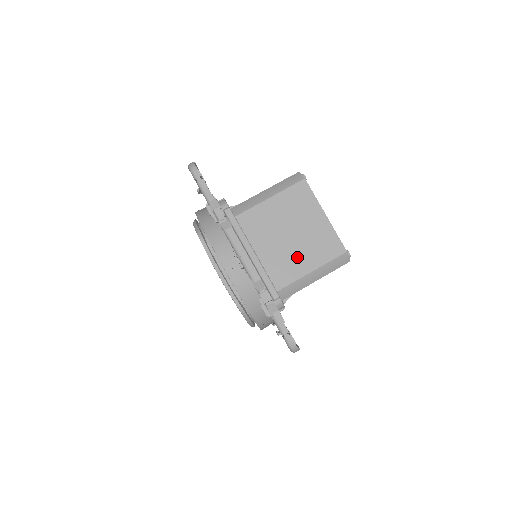
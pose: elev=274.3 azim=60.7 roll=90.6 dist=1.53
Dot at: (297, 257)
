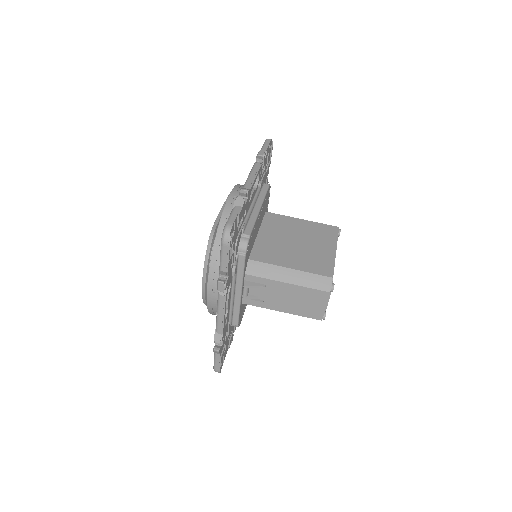
Dot at: (288, 254)
